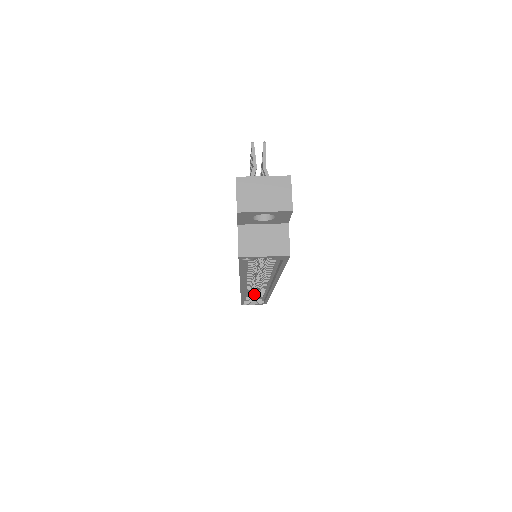
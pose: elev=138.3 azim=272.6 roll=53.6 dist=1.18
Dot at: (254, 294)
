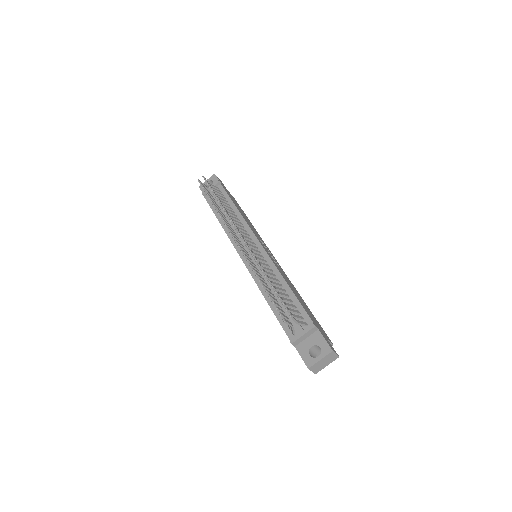
Dot at: occluded
